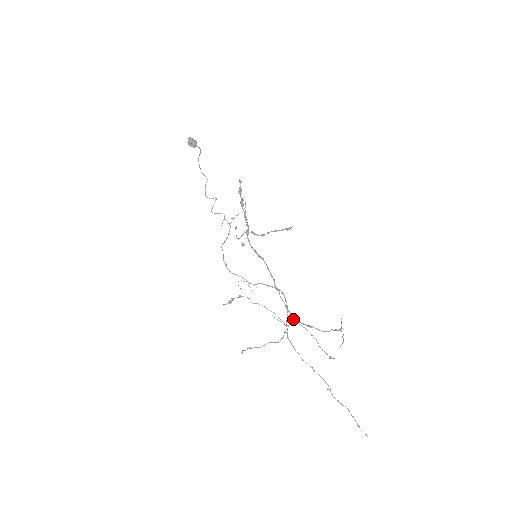
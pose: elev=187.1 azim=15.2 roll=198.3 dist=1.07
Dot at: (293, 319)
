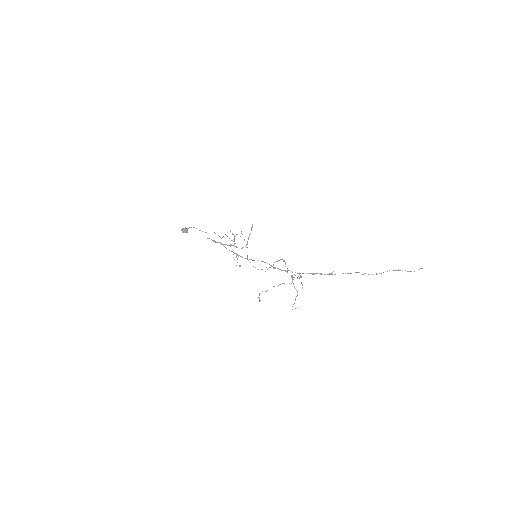
Dot at: occluded
